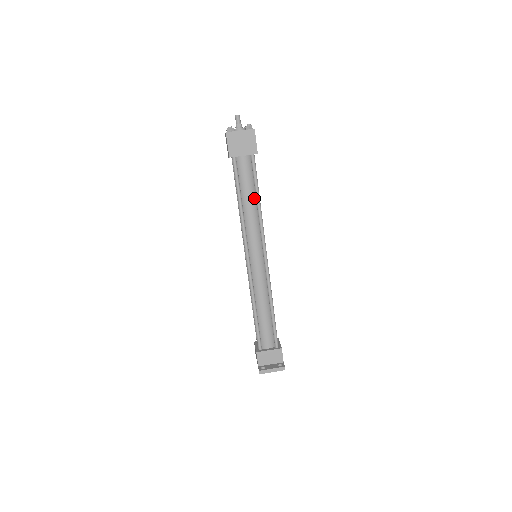
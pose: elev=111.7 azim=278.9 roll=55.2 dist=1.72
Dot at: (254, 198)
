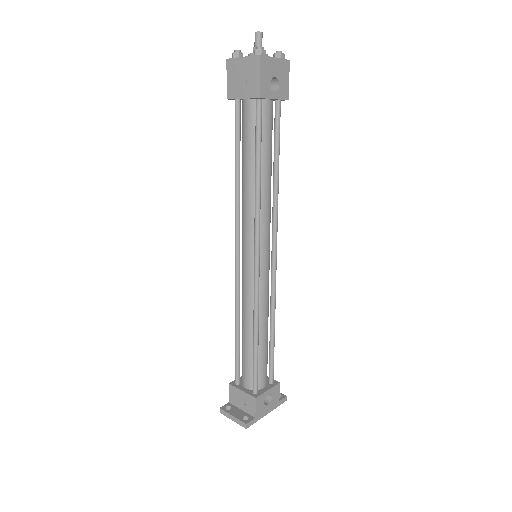
Dot at: (255, 169)
